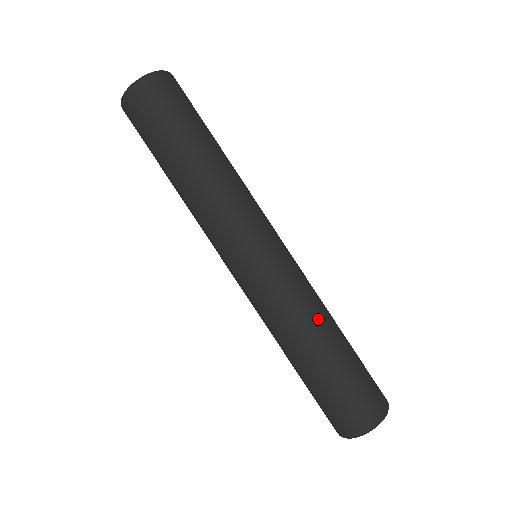
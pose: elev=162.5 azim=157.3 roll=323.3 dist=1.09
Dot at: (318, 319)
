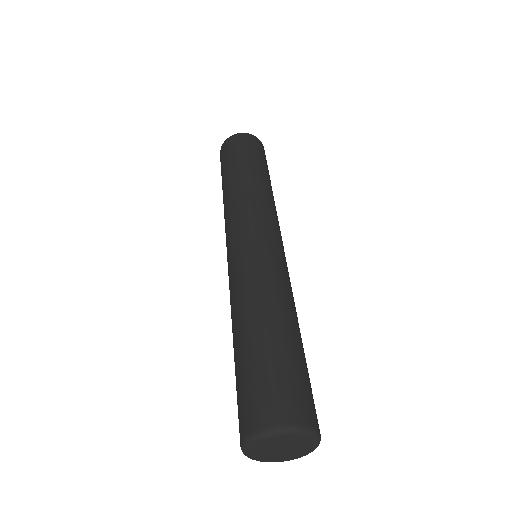
Dot at: (265, 299)
